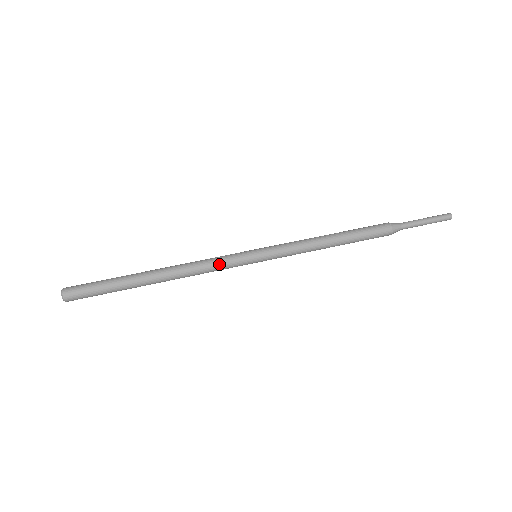
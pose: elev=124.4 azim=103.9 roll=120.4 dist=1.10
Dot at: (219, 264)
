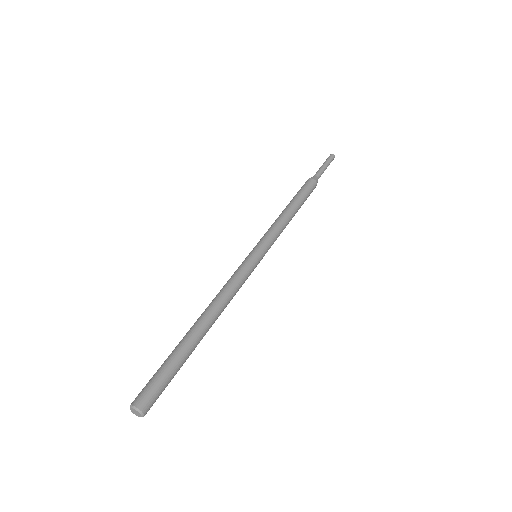
Dot at: (242, 281)
